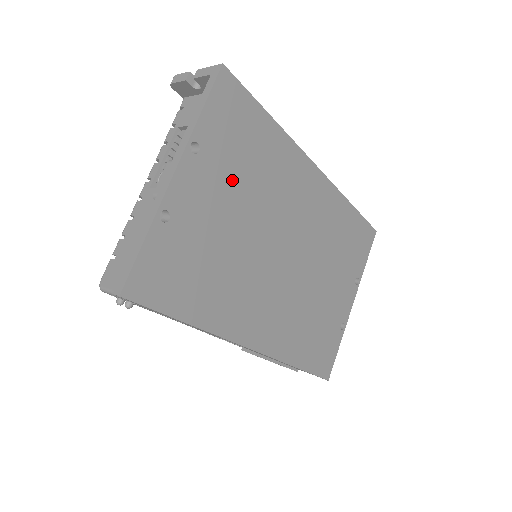
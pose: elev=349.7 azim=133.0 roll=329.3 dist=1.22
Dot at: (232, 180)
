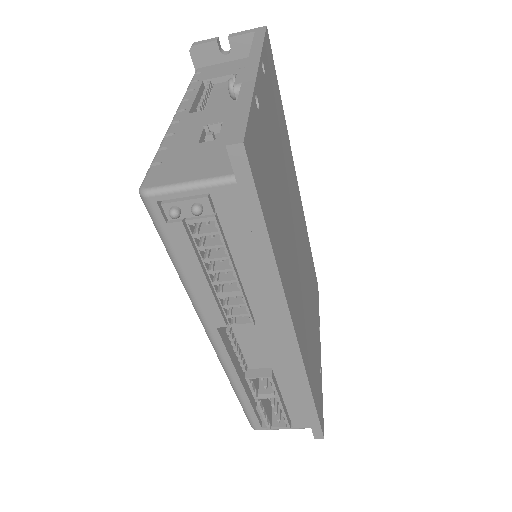
Dot at: (276, 128)
